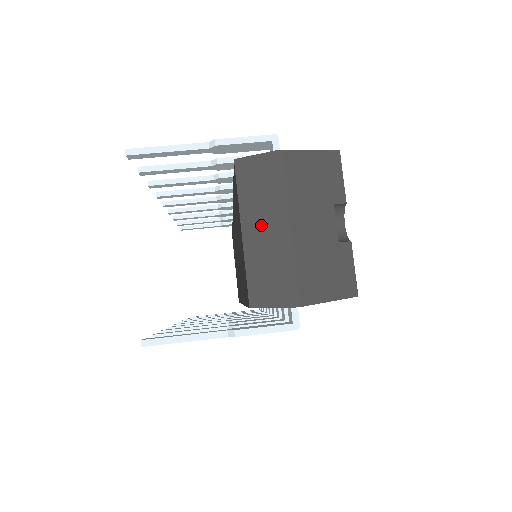
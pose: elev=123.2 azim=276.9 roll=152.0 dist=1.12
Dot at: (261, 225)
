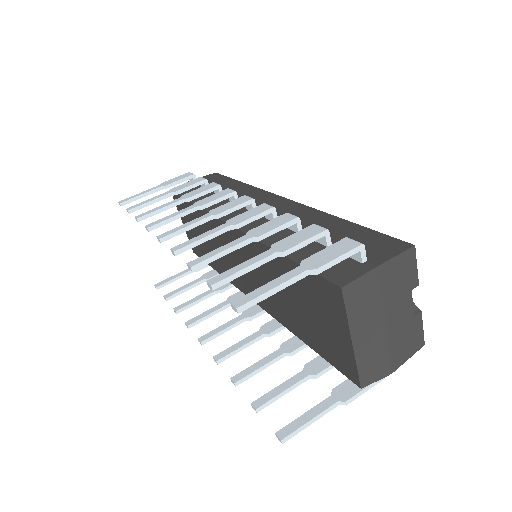
Dot at: (366, 331)
